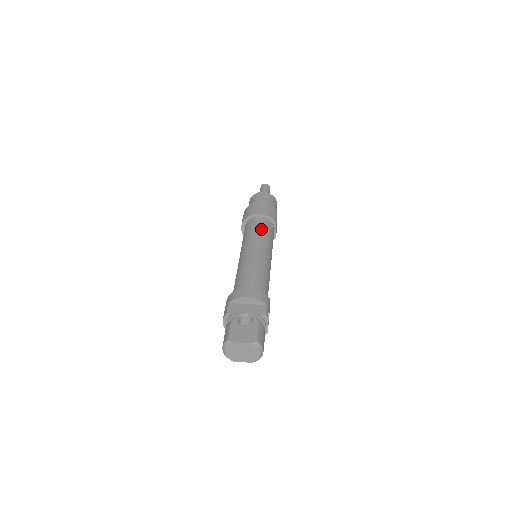
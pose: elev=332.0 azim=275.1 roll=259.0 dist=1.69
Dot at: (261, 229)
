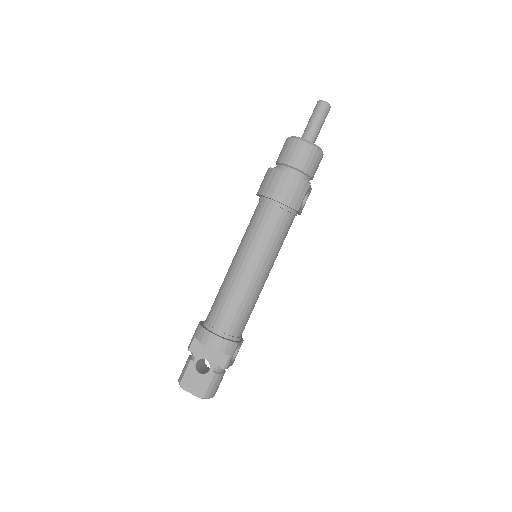
Dot at: (268, 228)
